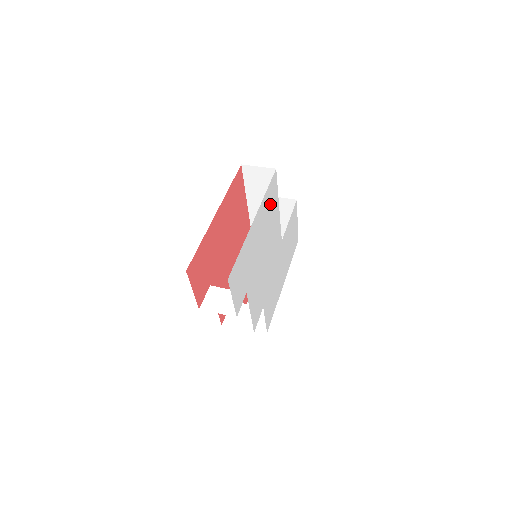
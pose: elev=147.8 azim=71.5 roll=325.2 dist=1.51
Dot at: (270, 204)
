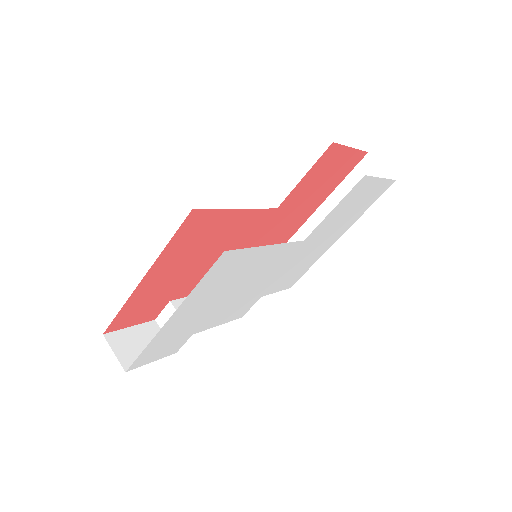
Dot at: (225, 273)
